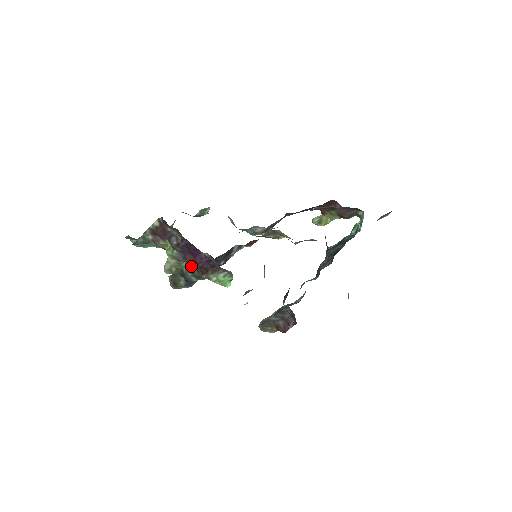
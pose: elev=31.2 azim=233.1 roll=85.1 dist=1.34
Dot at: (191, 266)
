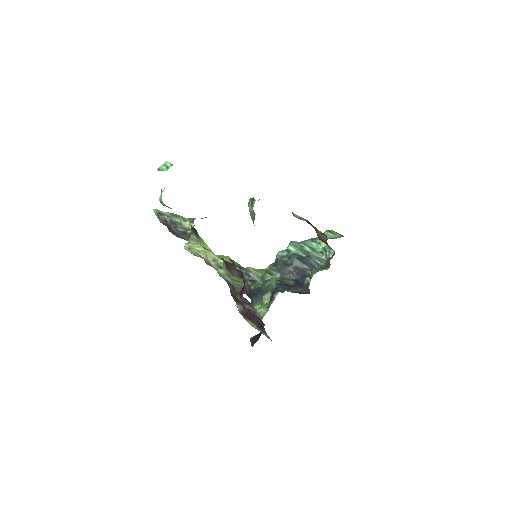
Dot at: occluded
